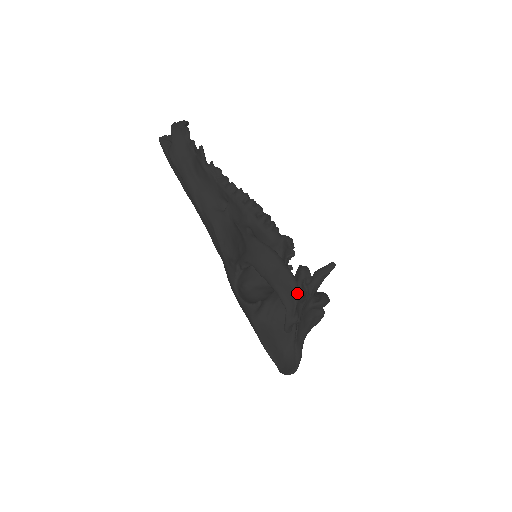
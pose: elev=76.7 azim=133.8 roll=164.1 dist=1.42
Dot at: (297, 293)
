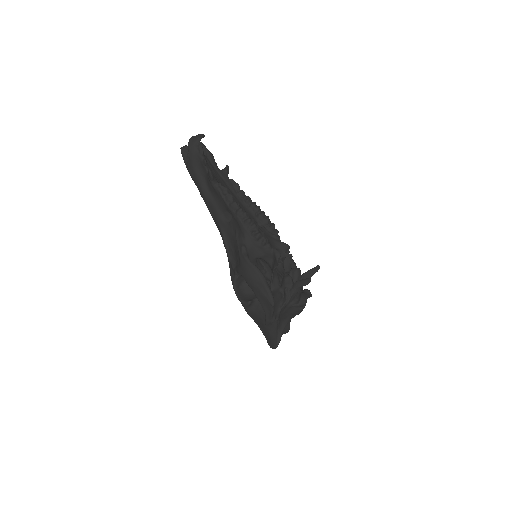
Dot at: (273, 306)
